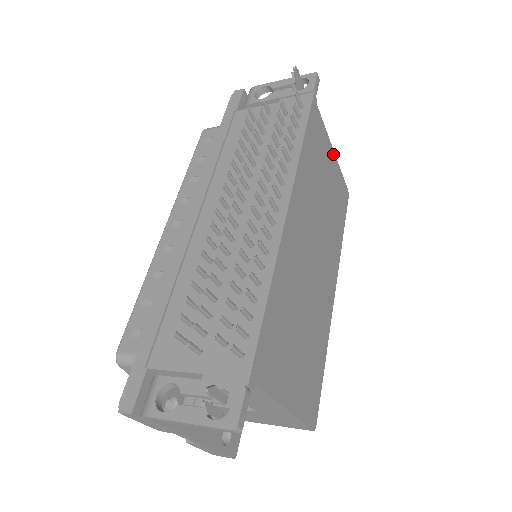
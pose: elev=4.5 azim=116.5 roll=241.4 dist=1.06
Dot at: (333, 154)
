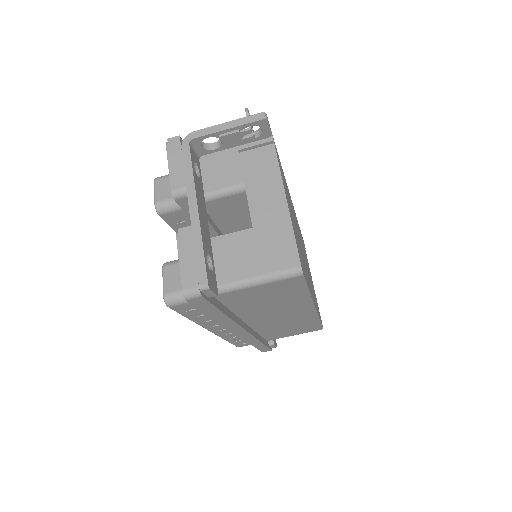
Dot at: occluded
